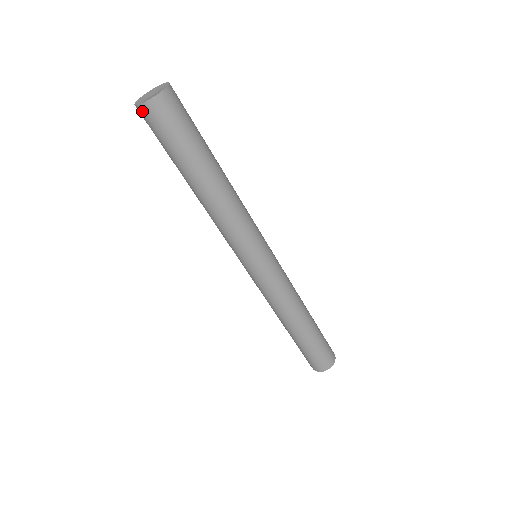
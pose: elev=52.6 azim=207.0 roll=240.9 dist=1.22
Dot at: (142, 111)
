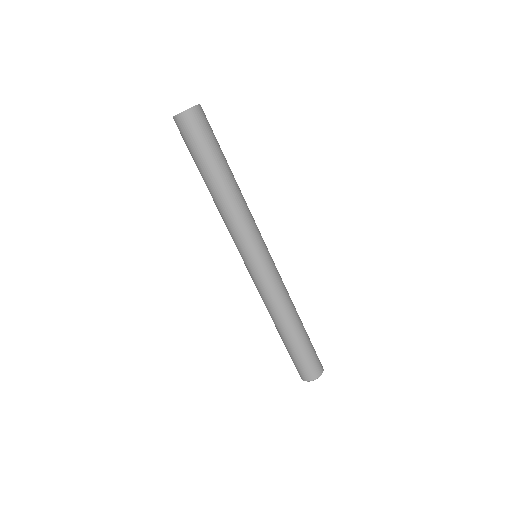
Dot at: (176, 121)
